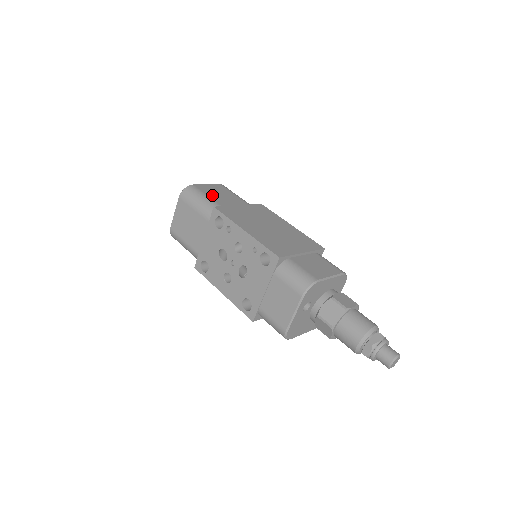
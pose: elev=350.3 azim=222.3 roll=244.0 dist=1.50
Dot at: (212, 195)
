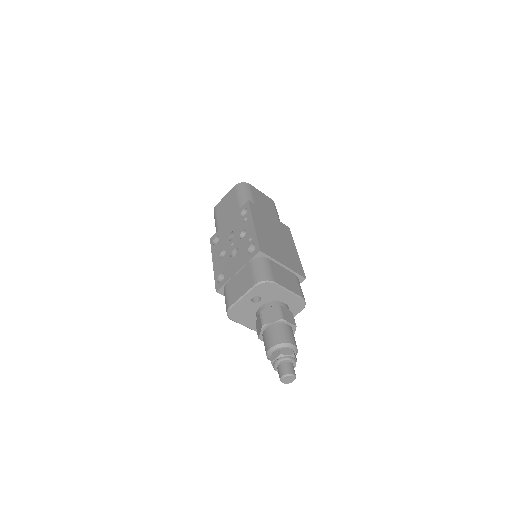
Dot at: (257, 197)
